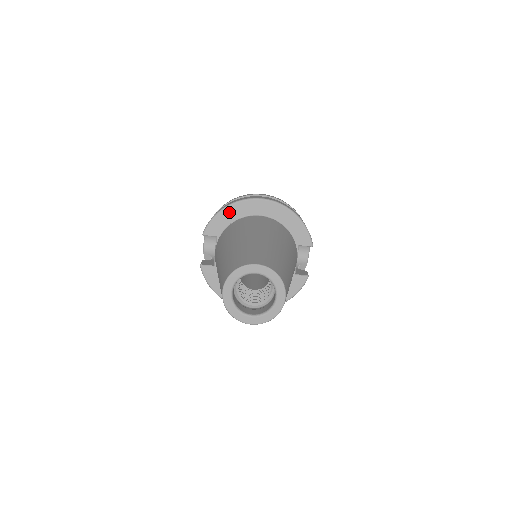
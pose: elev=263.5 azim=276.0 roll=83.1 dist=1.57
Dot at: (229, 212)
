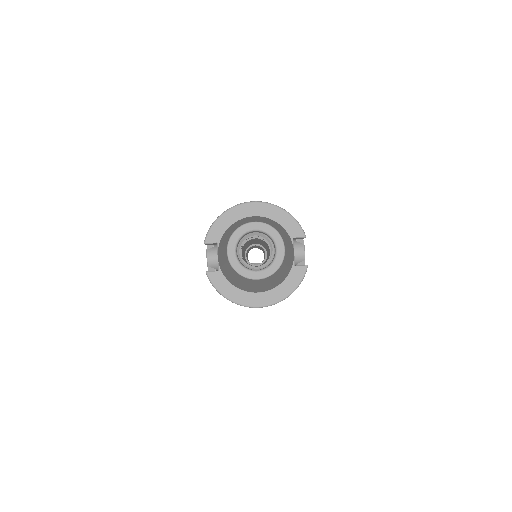
Dot at: (225, 218)
